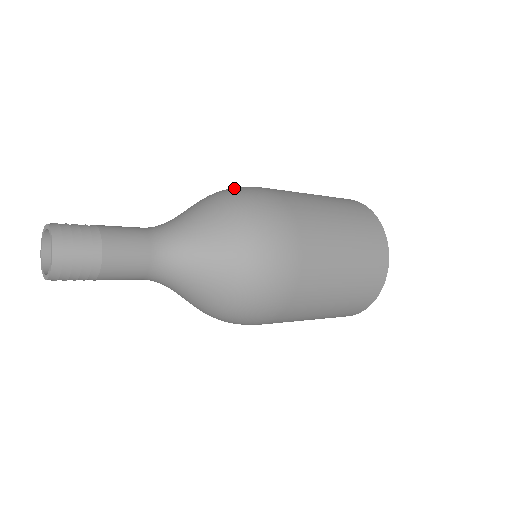
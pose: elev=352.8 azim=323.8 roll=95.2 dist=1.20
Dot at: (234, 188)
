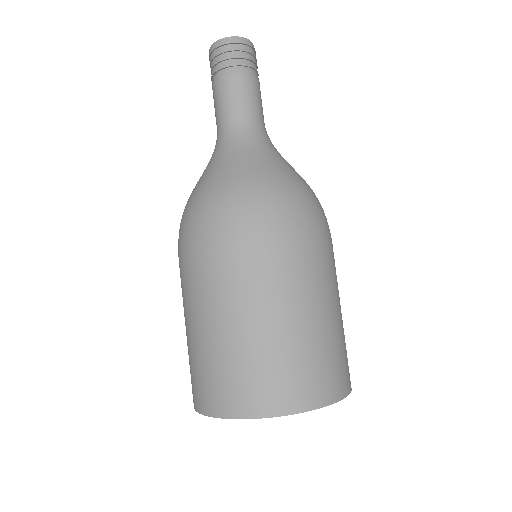
Dot at: occluded
